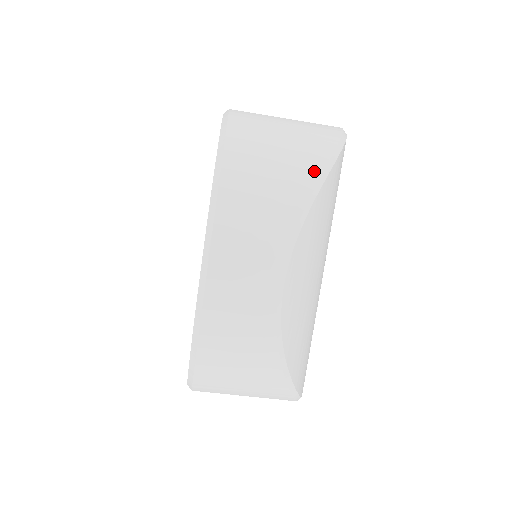
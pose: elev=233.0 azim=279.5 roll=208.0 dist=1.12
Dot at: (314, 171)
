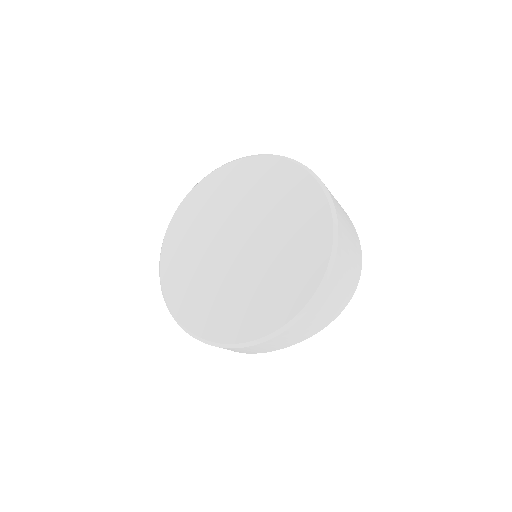
Dot at: (323, 327)
